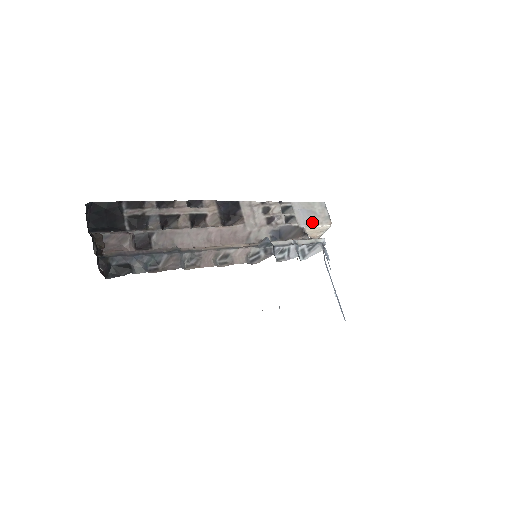
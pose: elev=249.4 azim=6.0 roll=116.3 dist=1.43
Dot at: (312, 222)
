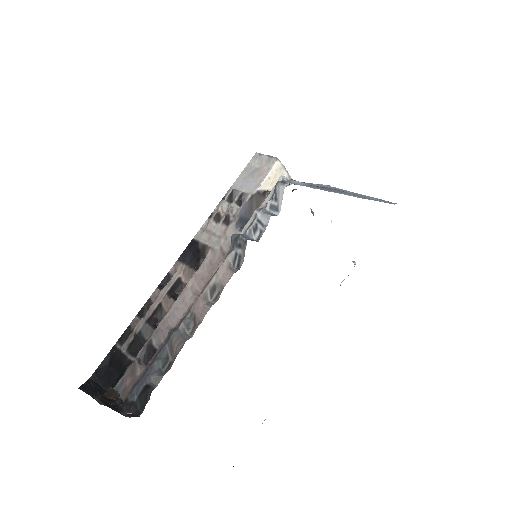
Dot at: (260, 178)
